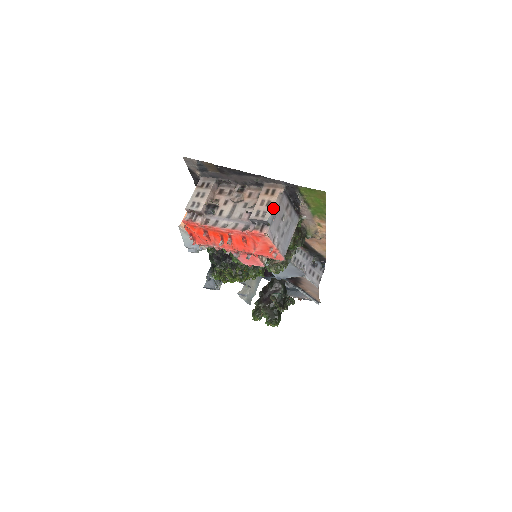
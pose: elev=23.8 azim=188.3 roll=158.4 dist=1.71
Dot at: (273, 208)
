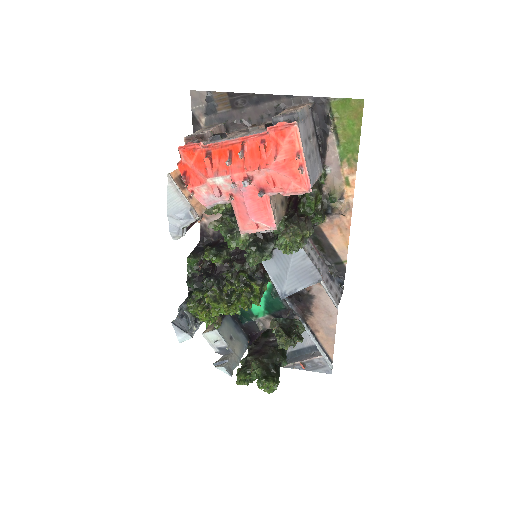
Dot at: (302, 109)
